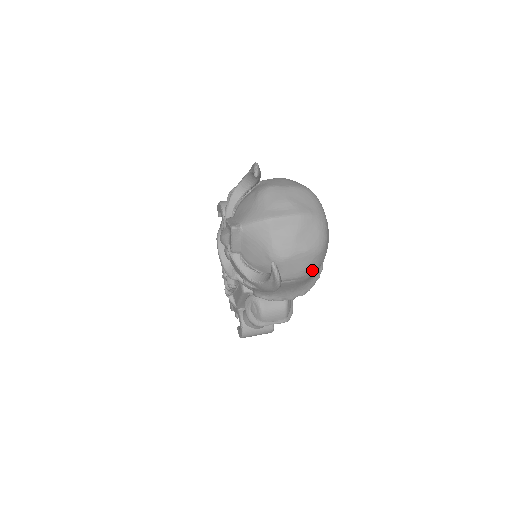
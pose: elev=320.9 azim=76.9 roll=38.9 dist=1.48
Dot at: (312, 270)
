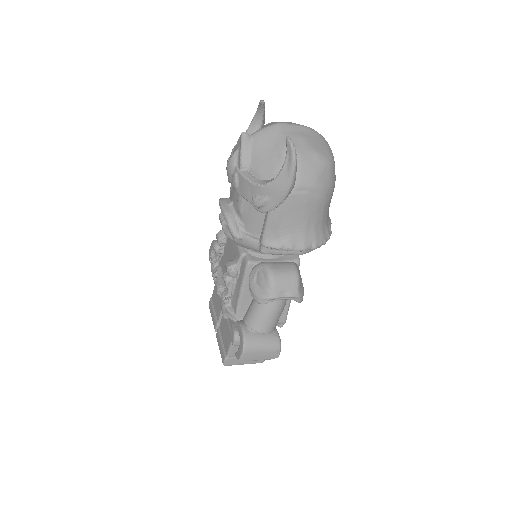
Dot at: (324, 185)
